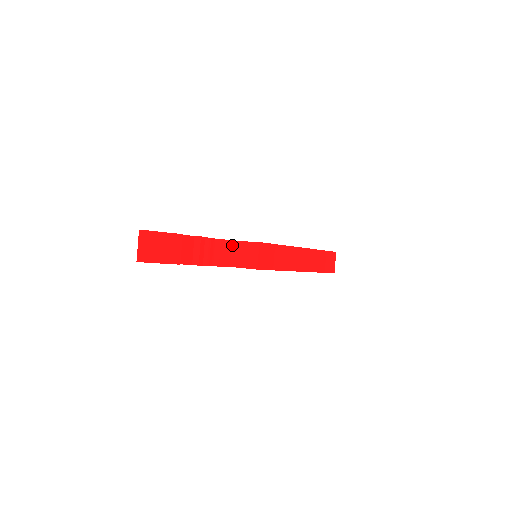
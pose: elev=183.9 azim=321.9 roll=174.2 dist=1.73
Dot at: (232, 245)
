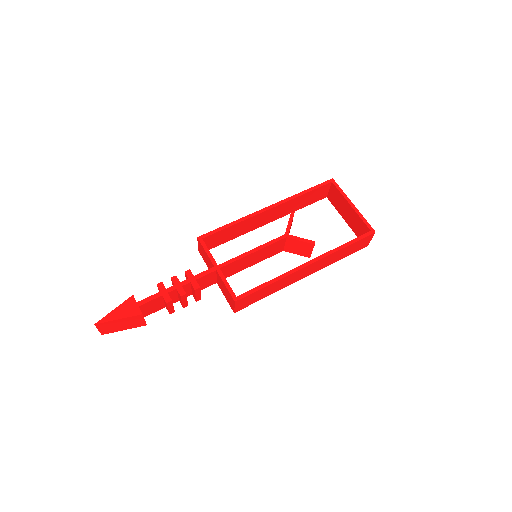
Dot at: (216, 273)
